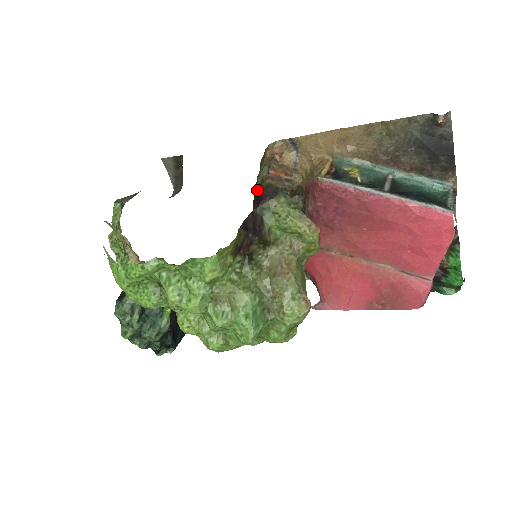
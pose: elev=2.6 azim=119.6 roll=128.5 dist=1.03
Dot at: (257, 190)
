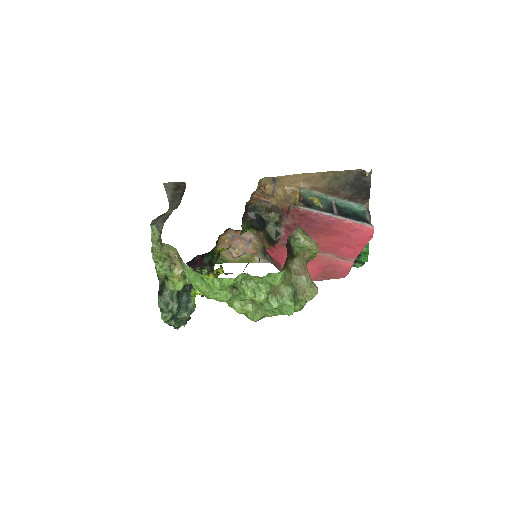
Dot at: occluded
